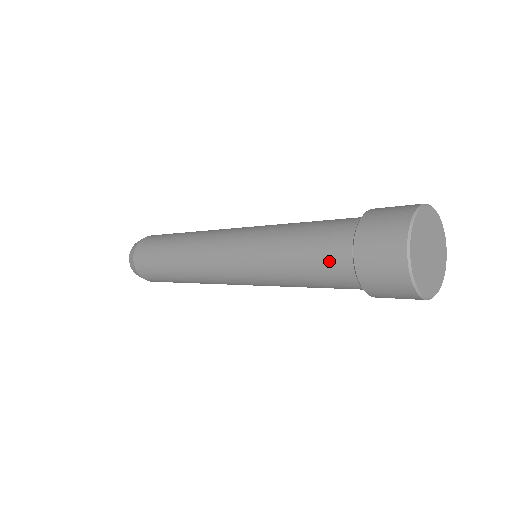
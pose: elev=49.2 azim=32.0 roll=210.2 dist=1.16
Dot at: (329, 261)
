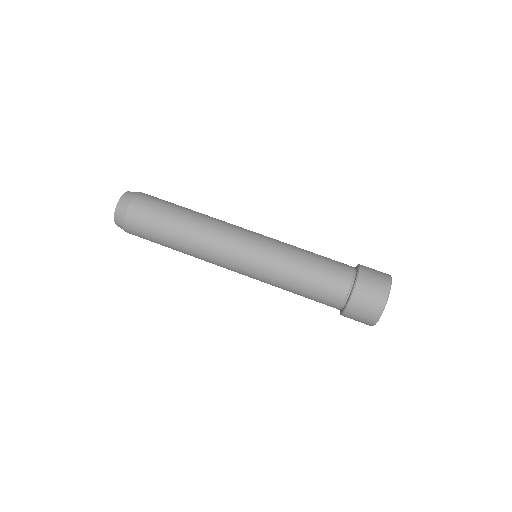
Dot at: (338, 270)
